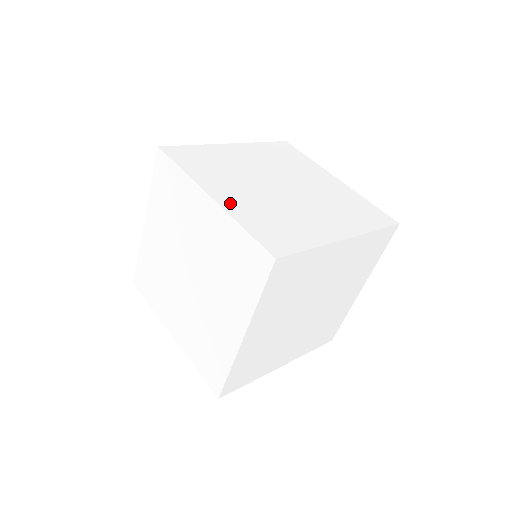
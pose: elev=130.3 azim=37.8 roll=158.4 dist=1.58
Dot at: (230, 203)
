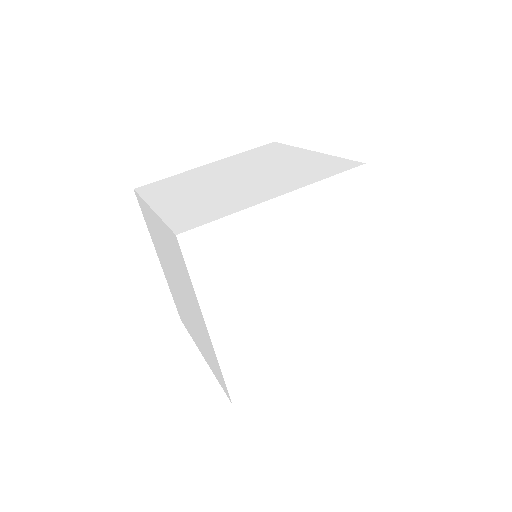
Dot at: occluded
